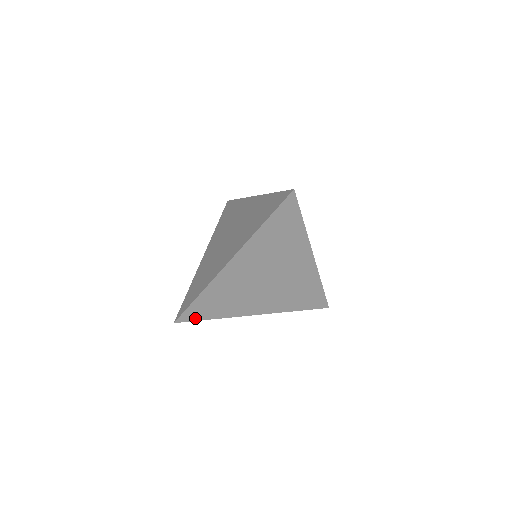
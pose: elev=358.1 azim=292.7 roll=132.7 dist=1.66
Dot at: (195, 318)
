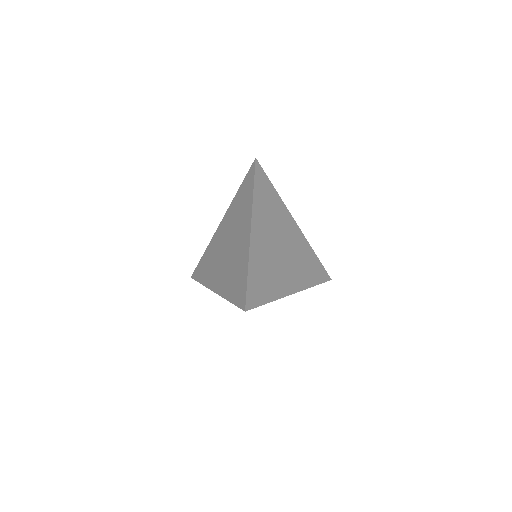
Dot at: occluded
